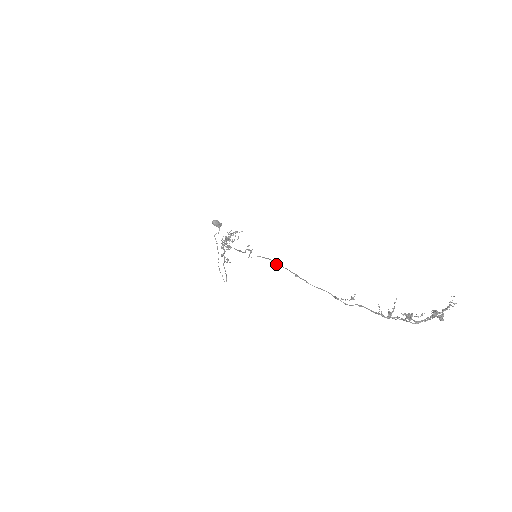
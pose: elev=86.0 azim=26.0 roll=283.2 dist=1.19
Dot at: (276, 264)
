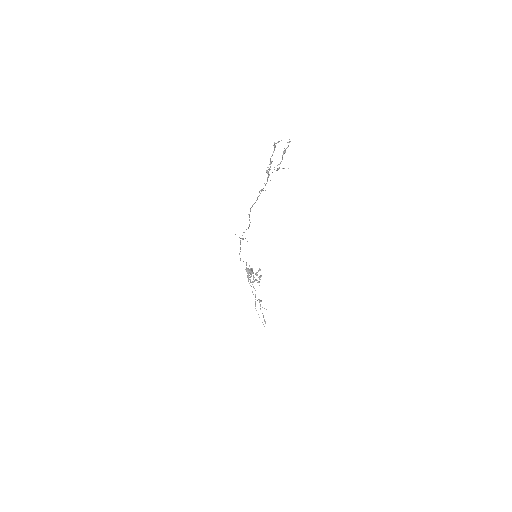
Dot at: (248, 227)
